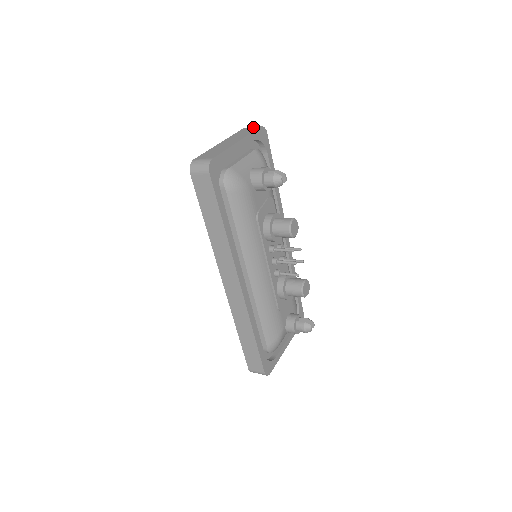
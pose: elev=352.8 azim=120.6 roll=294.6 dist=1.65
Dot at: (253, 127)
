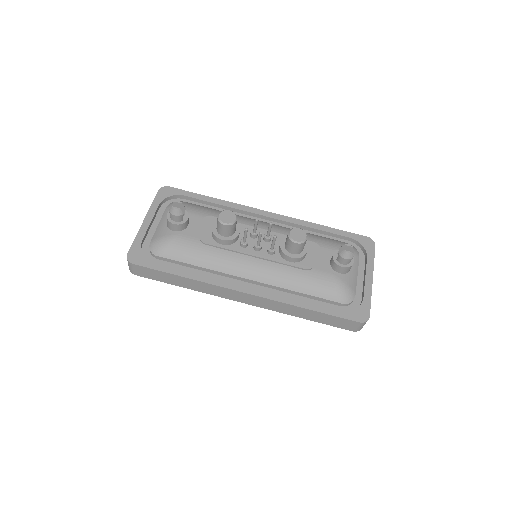
Dot at: occluded
